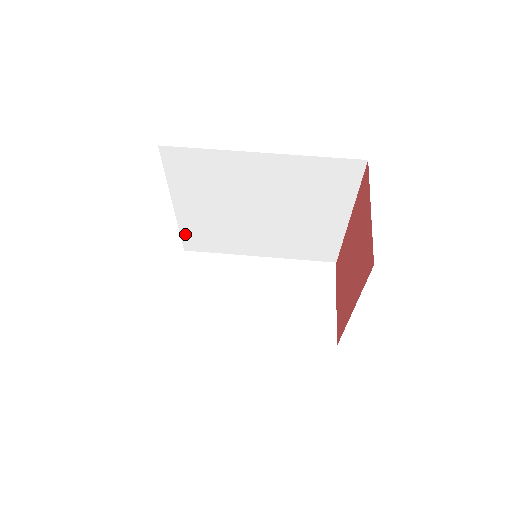
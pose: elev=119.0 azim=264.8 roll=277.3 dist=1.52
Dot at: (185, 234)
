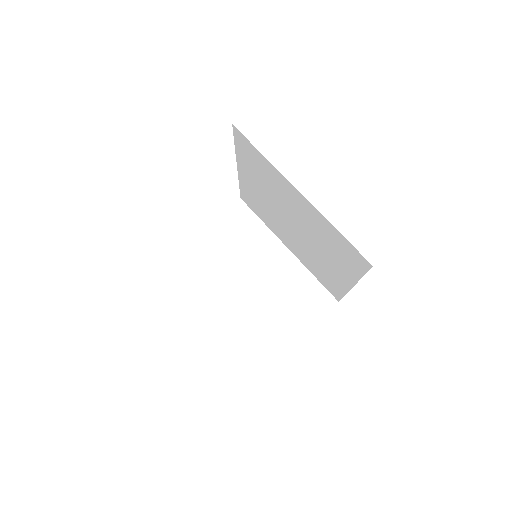
Dot at: (242, 190)
